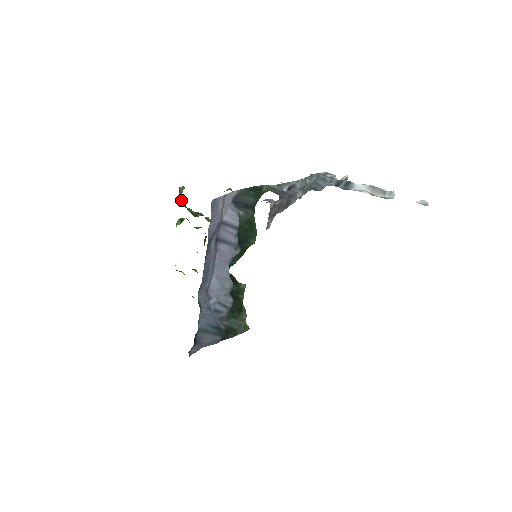
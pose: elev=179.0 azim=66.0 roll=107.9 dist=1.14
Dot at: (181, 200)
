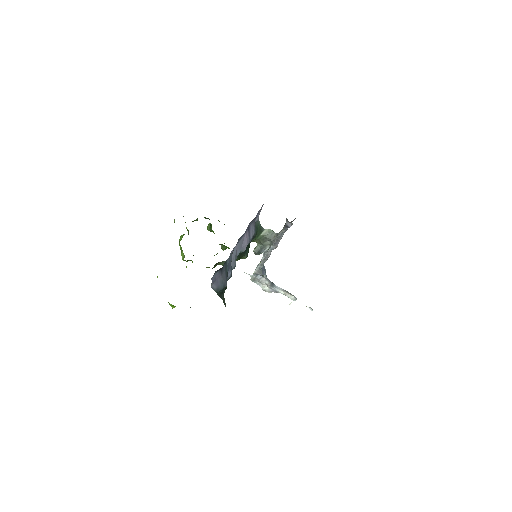
Dot at: occluded
